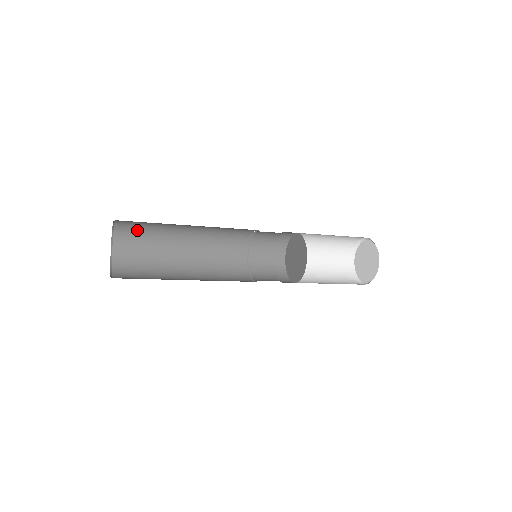
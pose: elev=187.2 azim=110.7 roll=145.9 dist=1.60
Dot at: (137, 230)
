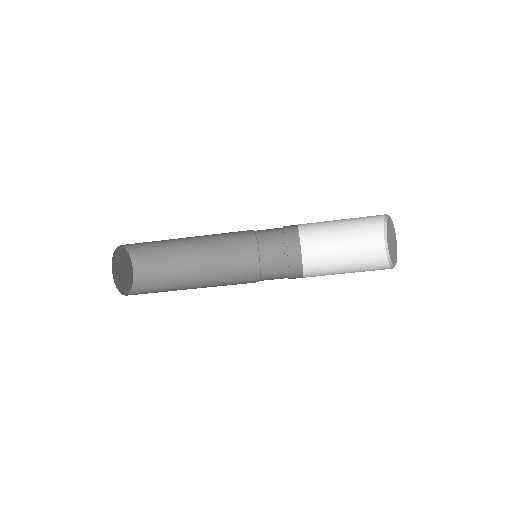
Dot at: (153, 264)
